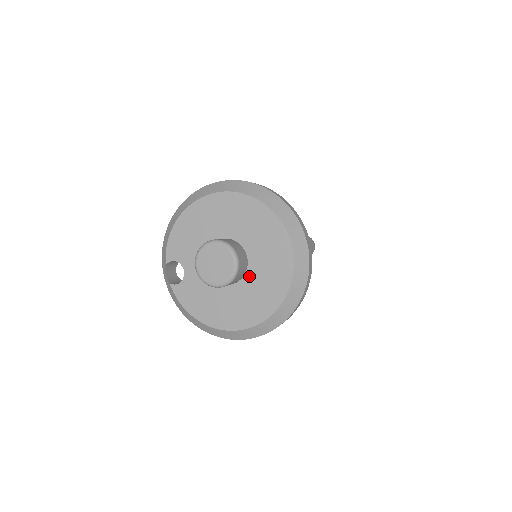
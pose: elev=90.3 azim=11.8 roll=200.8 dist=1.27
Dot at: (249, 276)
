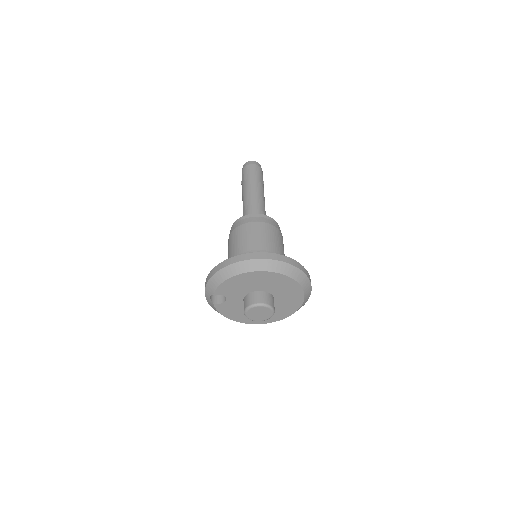
Dot at: occluded
